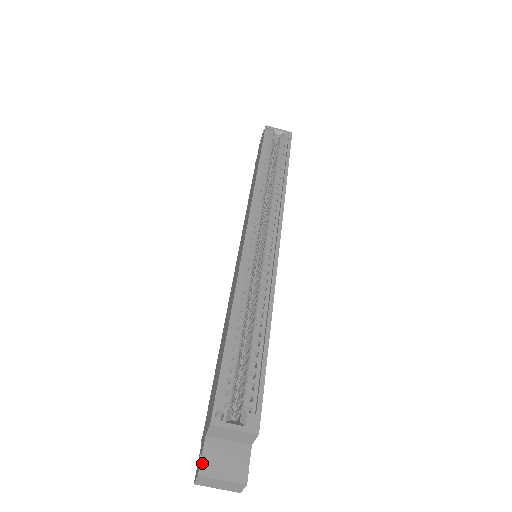
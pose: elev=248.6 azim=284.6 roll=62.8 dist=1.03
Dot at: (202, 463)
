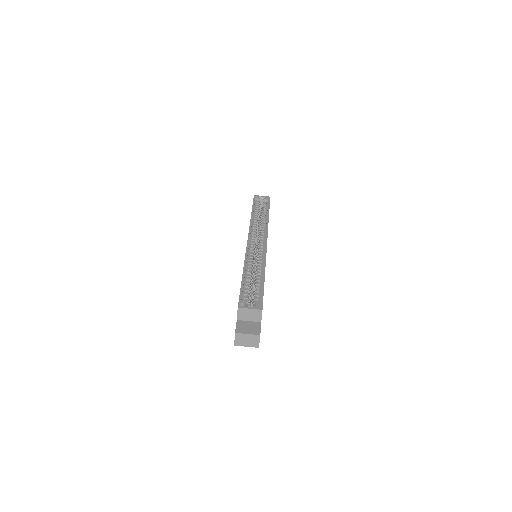
Dot at: (236, 329)
